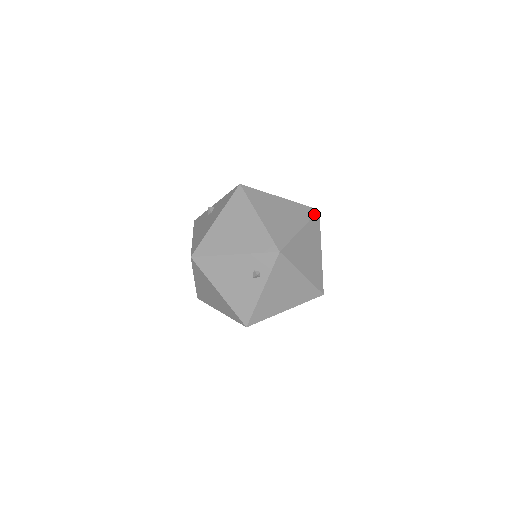
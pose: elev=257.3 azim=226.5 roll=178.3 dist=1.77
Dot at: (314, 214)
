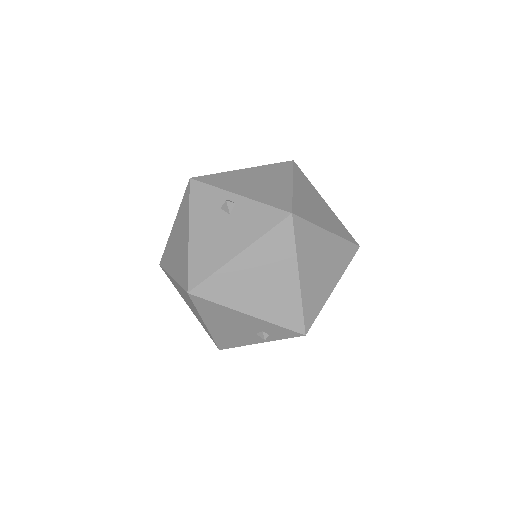
Dot at: (353, 256)
